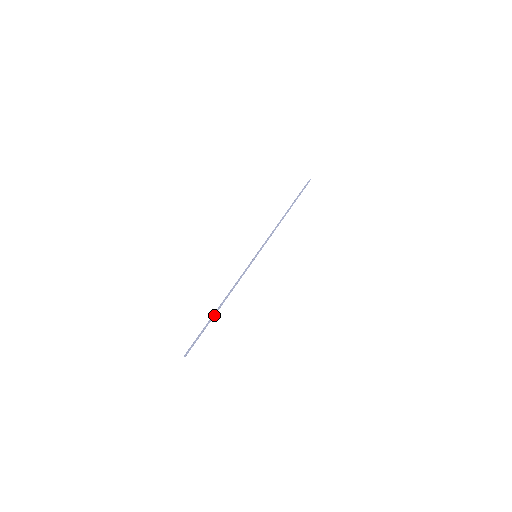
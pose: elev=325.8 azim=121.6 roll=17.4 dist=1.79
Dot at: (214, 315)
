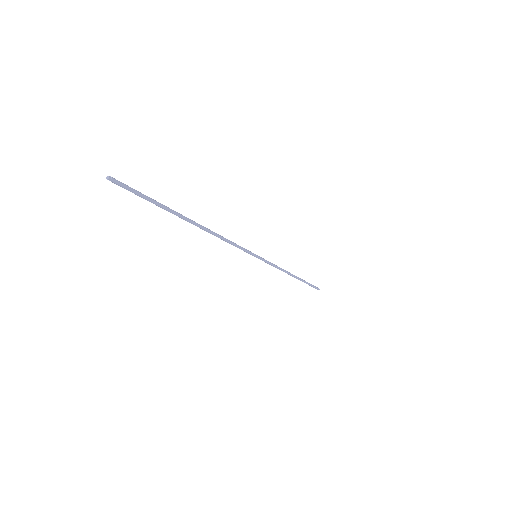
Dot at: (183, 216)
